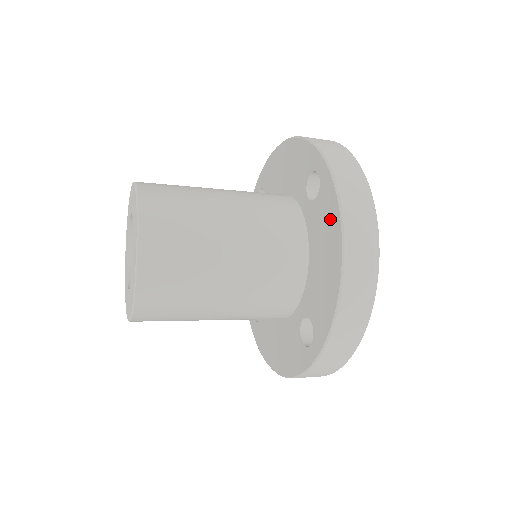
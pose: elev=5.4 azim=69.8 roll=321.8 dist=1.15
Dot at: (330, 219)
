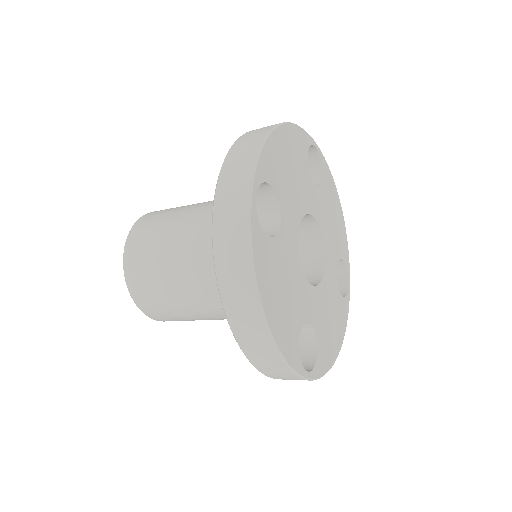
Dot at: occluded
